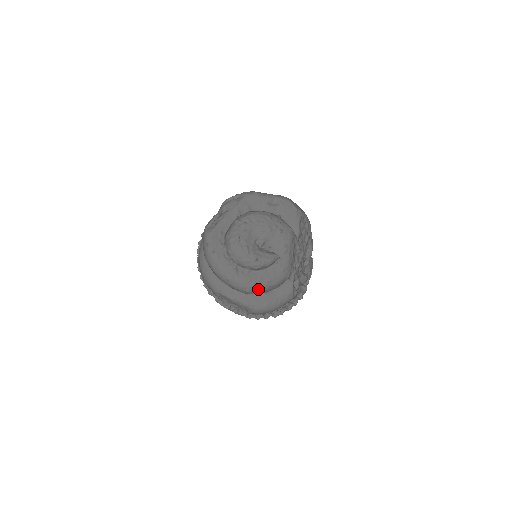
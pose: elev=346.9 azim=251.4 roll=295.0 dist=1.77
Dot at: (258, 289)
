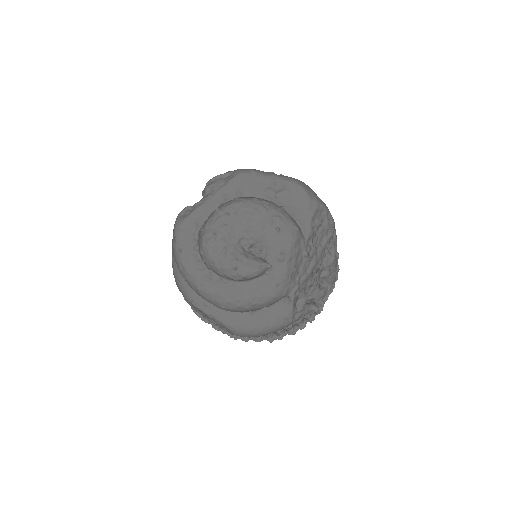
Dot at: (238, 307)
